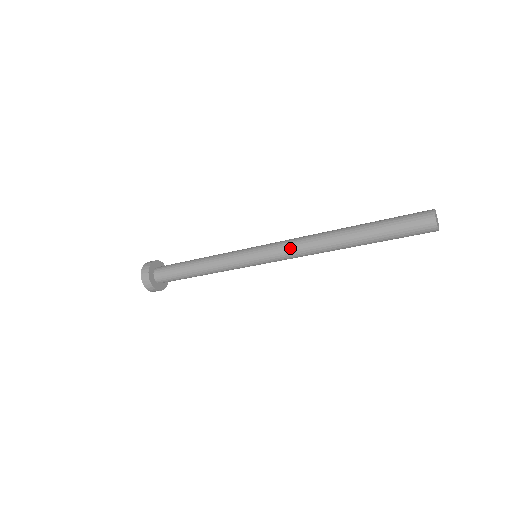
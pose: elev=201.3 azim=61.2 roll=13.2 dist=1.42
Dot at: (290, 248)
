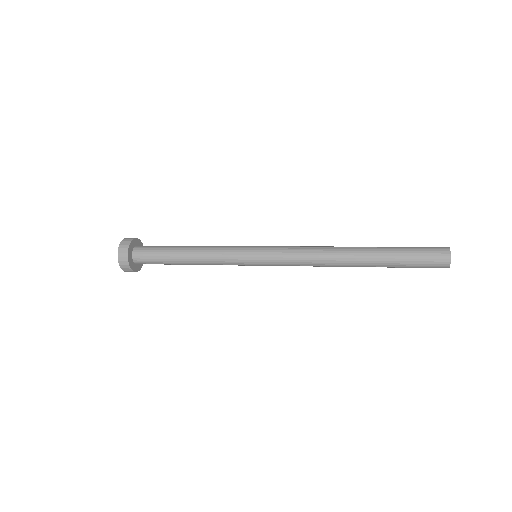
Dot at: (298, 257)
